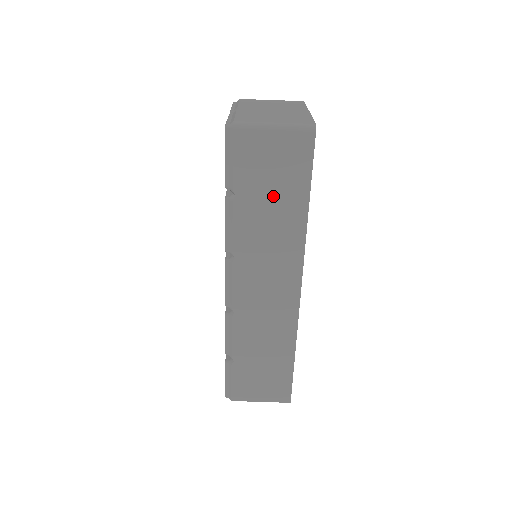
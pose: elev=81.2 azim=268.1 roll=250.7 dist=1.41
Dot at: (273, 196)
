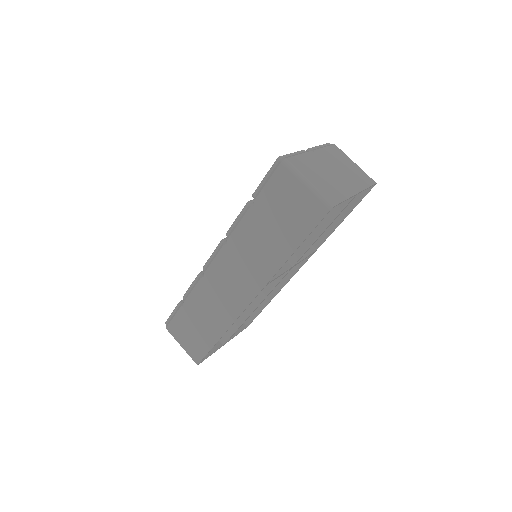
Dot at: (275, 227)
